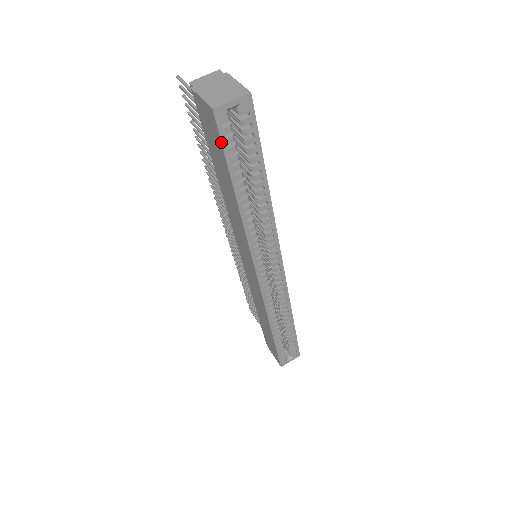
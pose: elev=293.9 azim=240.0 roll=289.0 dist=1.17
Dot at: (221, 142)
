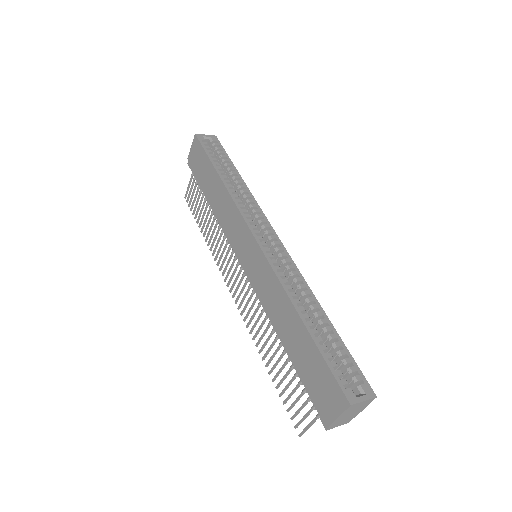
Dot at: (202, 146)
